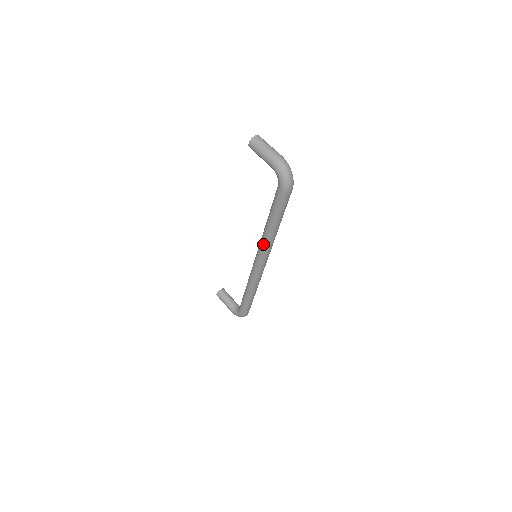
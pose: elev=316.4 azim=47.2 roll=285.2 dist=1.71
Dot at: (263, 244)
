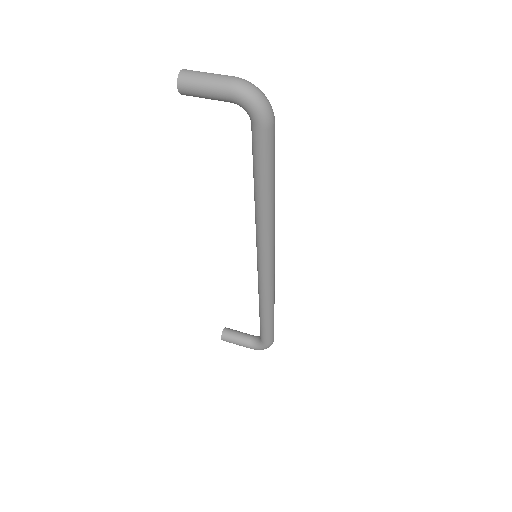
Dot at: (263, 230)
